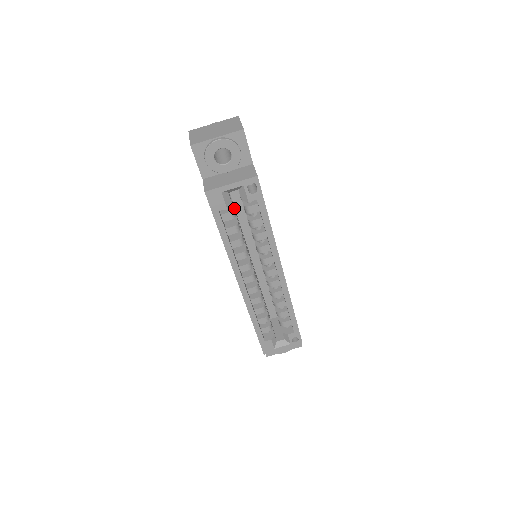
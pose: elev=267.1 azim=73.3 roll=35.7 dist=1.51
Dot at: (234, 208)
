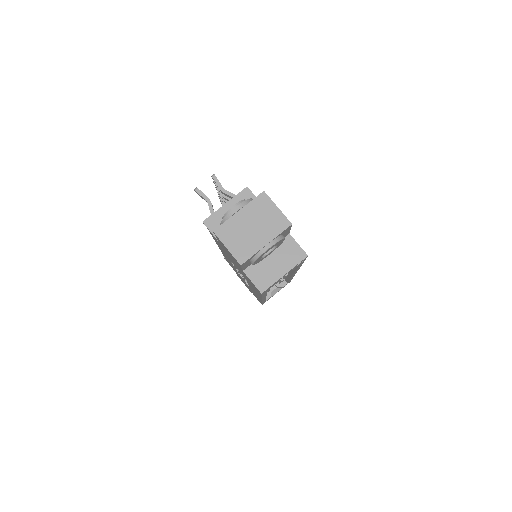
Dot at: occluded
